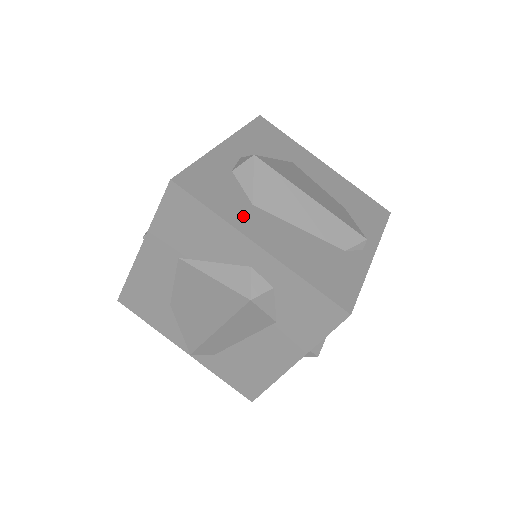
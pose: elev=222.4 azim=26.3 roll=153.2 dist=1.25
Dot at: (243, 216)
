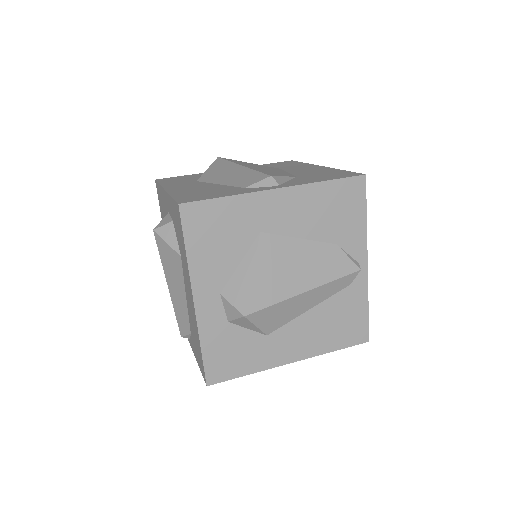
Dot at: (178, 184)
